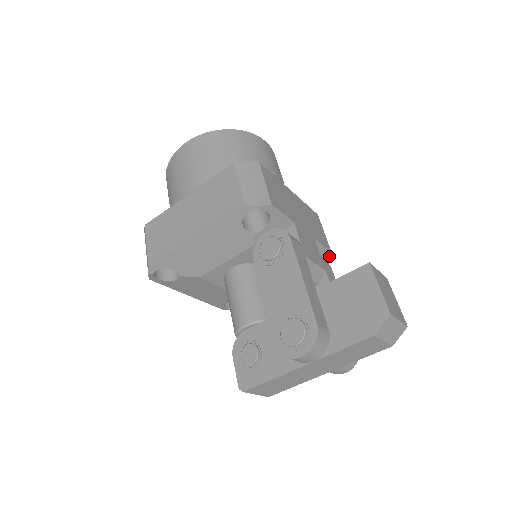
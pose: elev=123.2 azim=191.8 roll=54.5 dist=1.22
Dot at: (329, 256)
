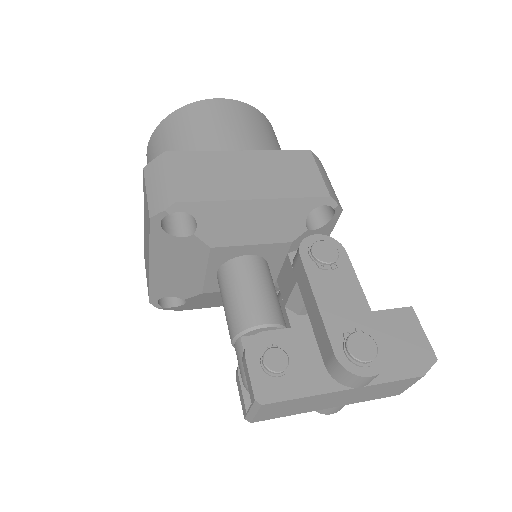
Dot at: occluded
